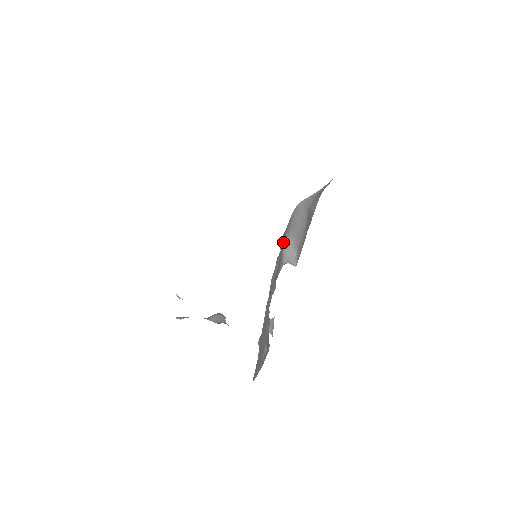
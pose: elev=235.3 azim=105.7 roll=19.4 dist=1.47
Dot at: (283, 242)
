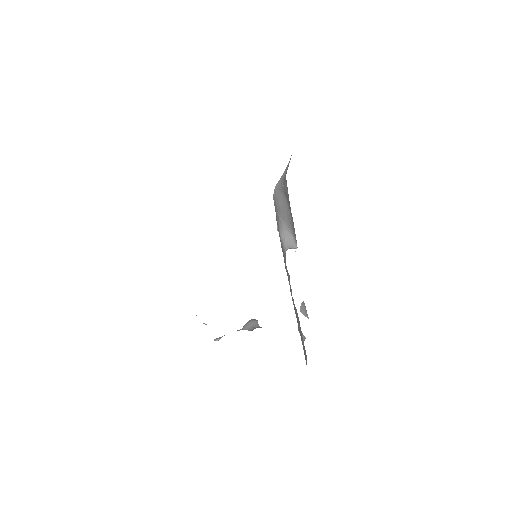
Dot at: (278, 230)
